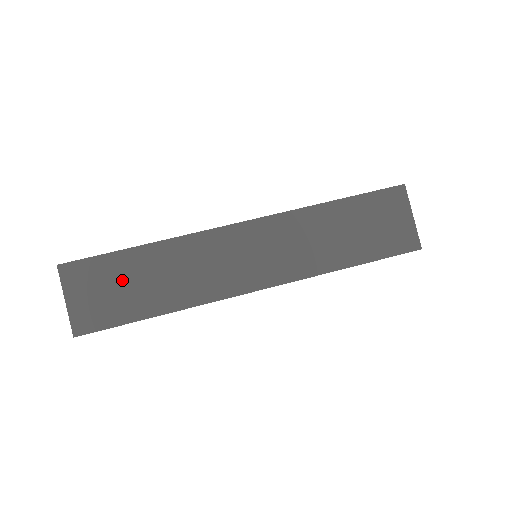
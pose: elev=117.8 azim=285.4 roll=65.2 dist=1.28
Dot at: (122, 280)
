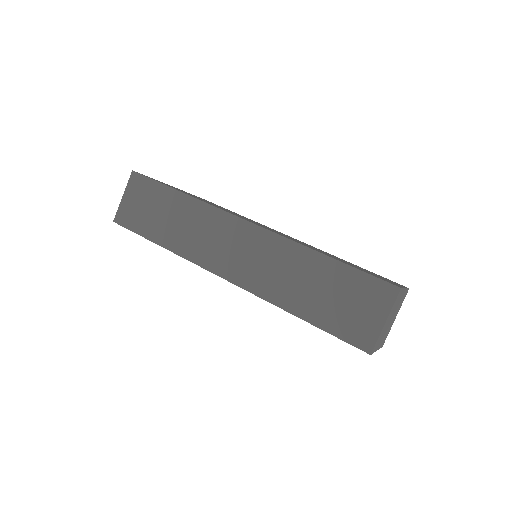
Dot at: (156, 206)
